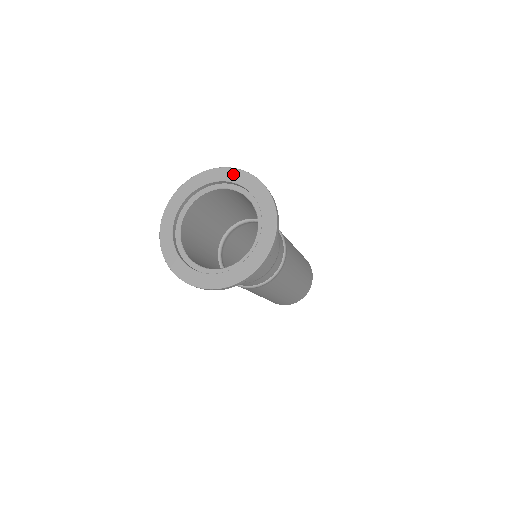
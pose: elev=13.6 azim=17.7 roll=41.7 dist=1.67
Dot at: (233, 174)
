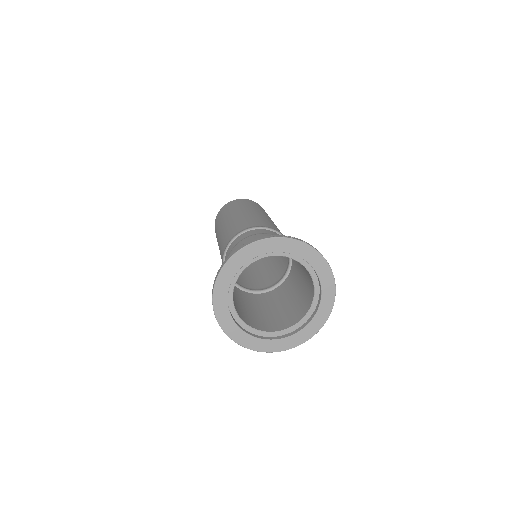
Dot at: (270, 245)
